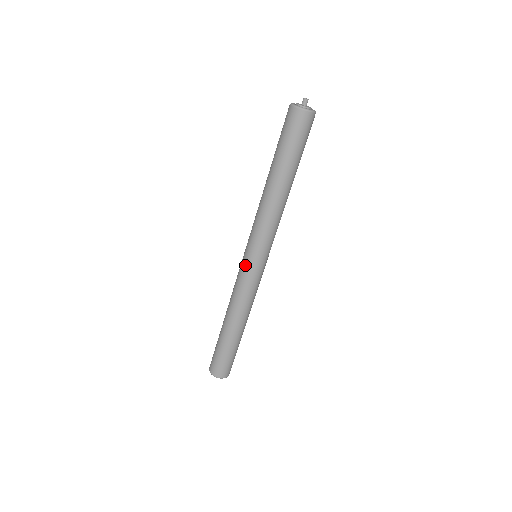
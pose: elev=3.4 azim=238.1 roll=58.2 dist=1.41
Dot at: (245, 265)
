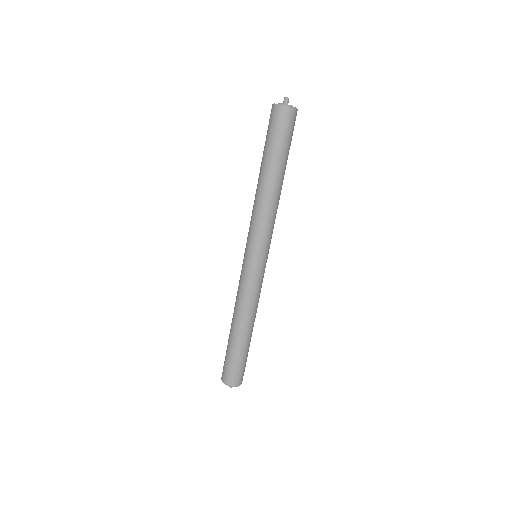
Dot at: (252, 267)
